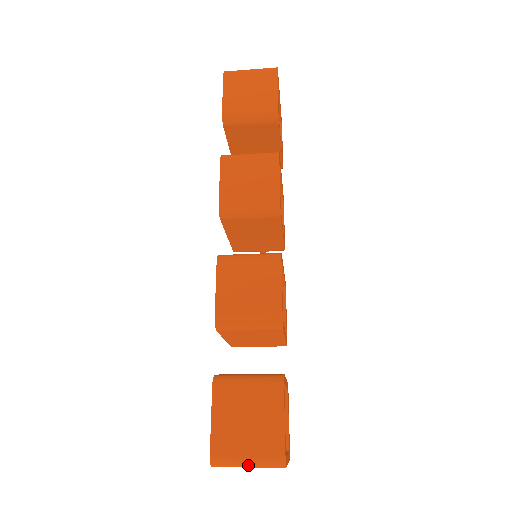
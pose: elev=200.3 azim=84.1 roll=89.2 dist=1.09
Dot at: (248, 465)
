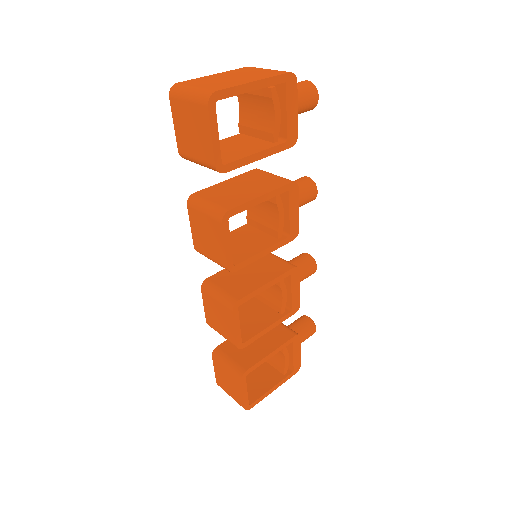
Dot at: occluded
